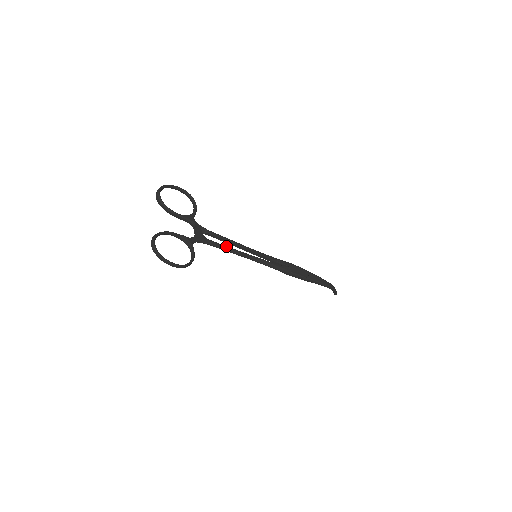
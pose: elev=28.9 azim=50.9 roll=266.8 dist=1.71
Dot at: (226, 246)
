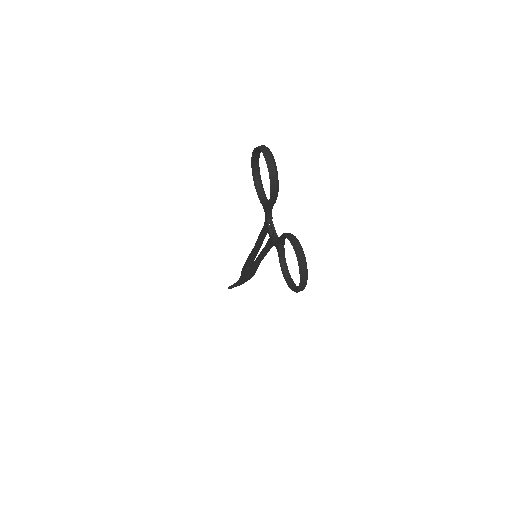
Dot at: occluded
